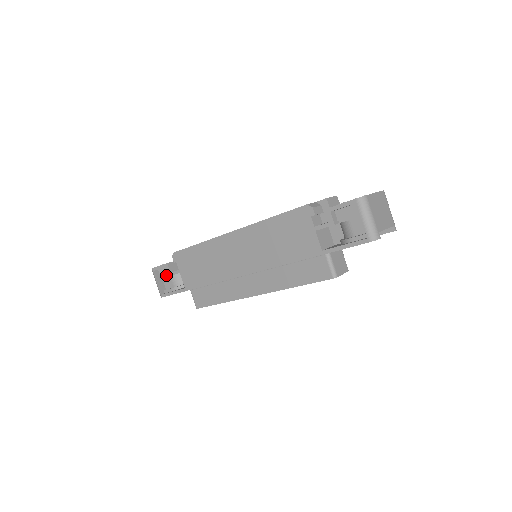
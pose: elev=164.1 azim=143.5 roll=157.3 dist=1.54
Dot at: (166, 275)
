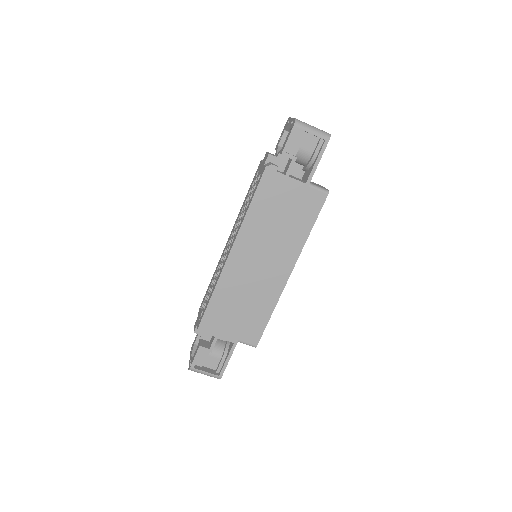
Dot at: (204, 360)
